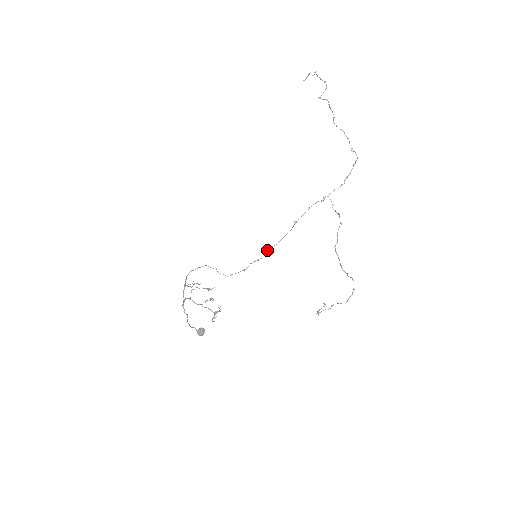
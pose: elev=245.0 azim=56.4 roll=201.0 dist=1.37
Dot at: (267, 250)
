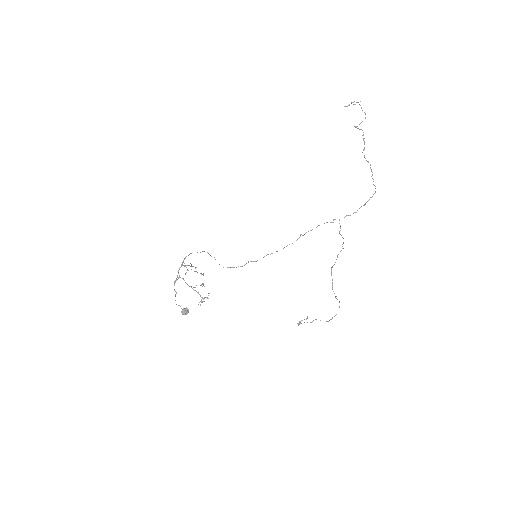
Dot at: (267, 254)
